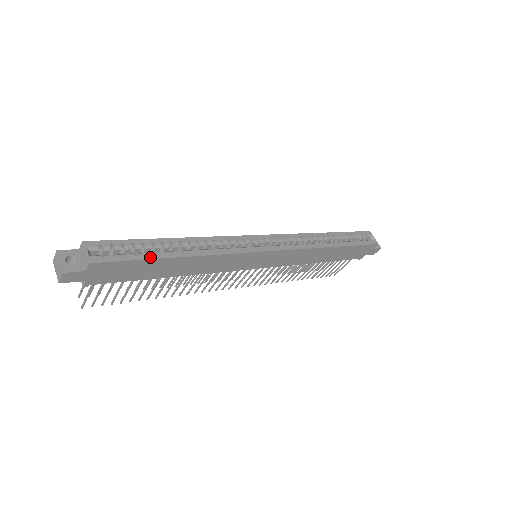
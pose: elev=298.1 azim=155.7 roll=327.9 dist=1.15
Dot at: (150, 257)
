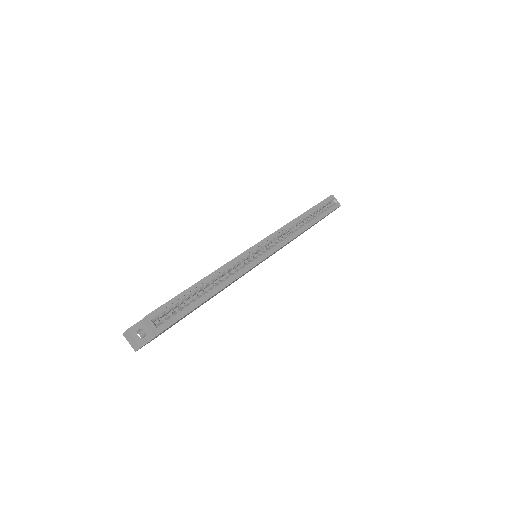
Dot at: (195, 306)
